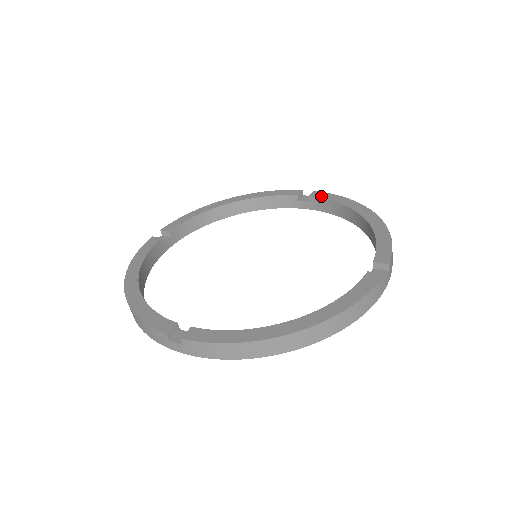
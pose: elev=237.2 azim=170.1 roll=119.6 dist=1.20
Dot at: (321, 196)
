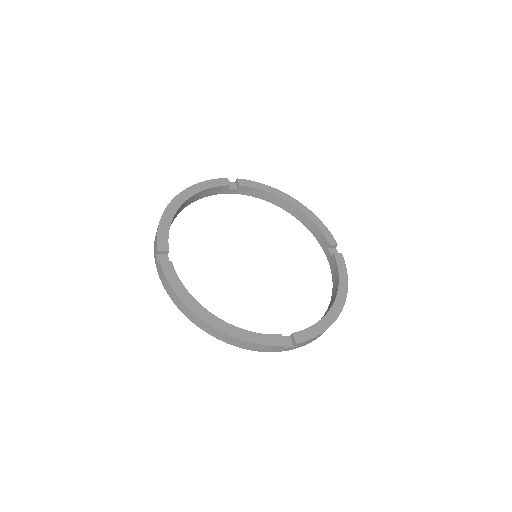
Dot at: (249, 185)
